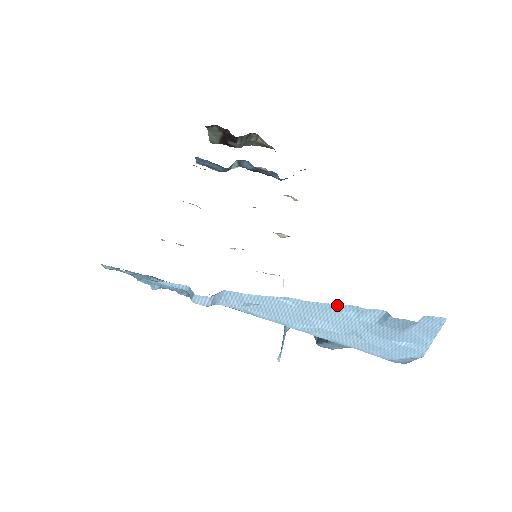
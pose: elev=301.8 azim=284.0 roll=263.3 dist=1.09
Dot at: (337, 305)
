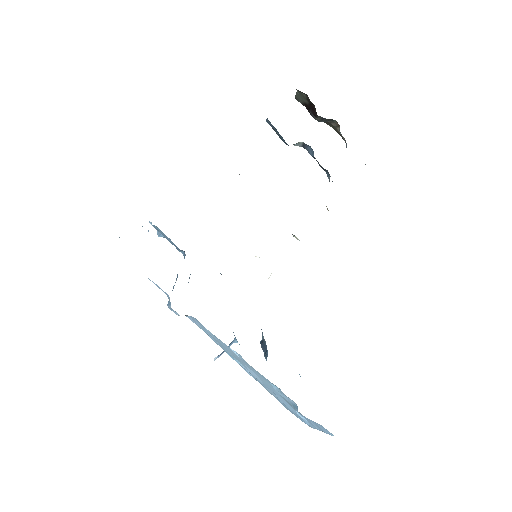
Dot at: (267, 379)
